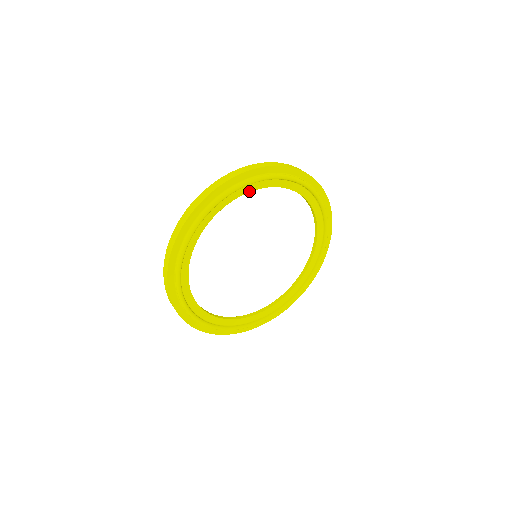
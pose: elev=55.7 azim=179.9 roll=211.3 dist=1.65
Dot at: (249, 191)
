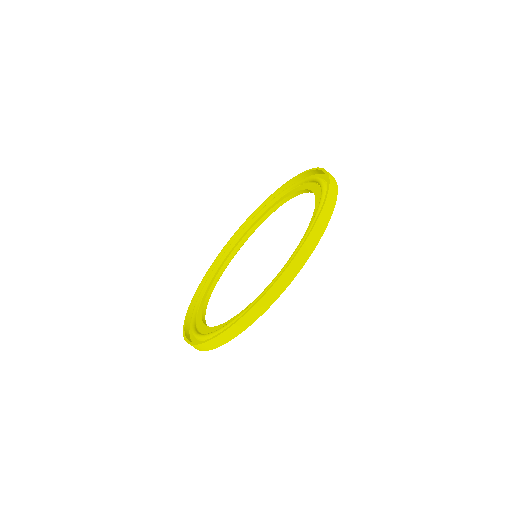
Dot at: occluded
